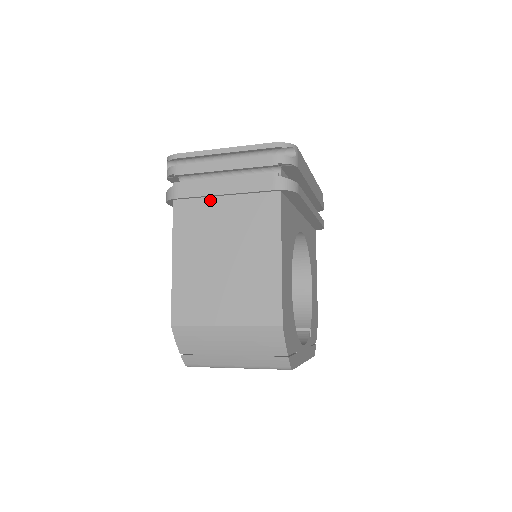
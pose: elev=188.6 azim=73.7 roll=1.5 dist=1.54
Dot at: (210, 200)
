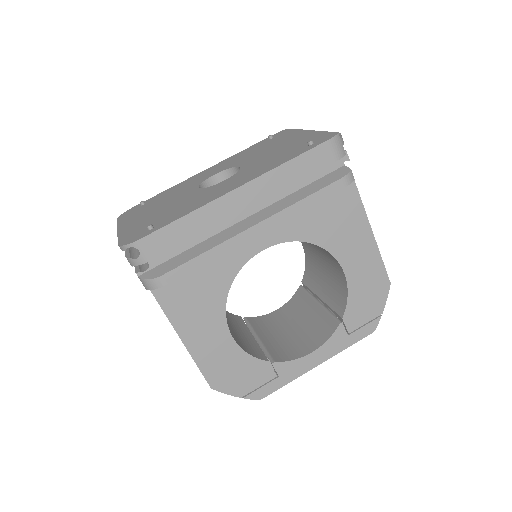
Dot at: occluded
